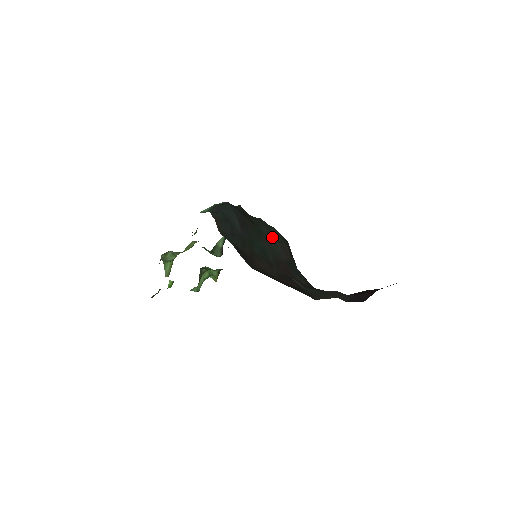
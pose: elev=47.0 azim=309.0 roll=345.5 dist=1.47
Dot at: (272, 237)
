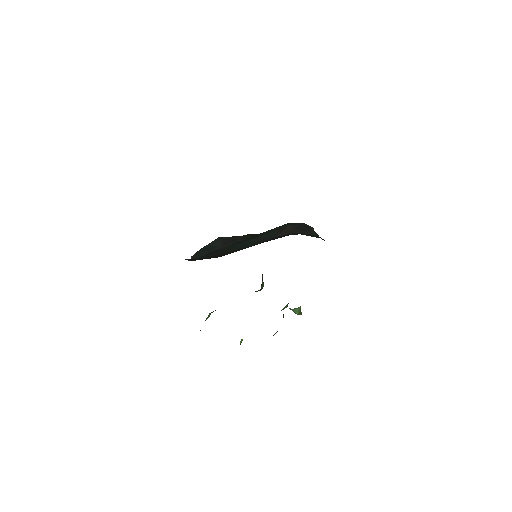
Dot at: occluded
